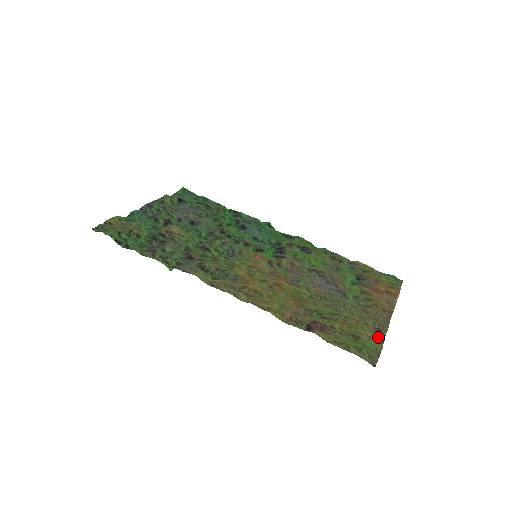
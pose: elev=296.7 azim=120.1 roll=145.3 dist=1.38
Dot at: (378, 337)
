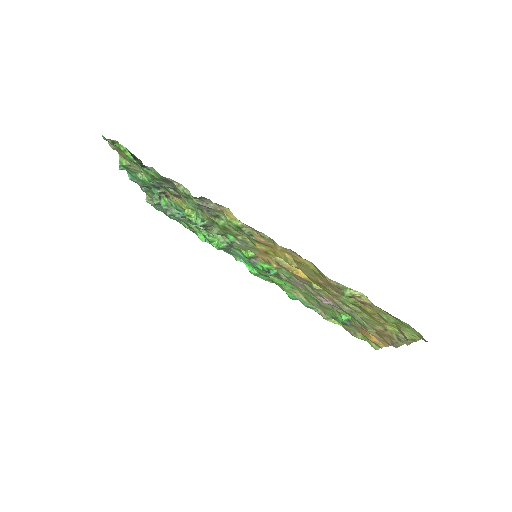
Dot at: (406, 339)
